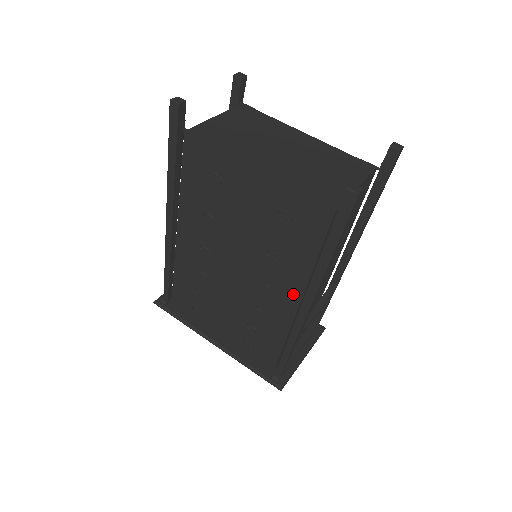
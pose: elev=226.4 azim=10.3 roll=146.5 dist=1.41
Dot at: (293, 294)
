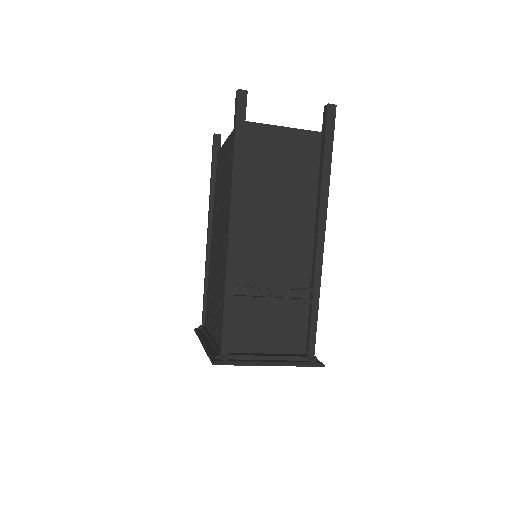
Dot at: occluded
